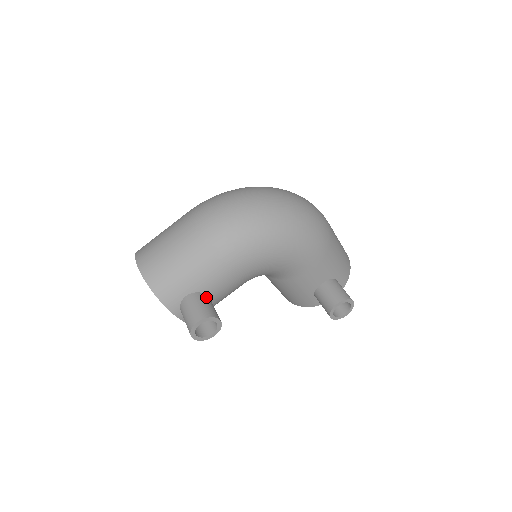
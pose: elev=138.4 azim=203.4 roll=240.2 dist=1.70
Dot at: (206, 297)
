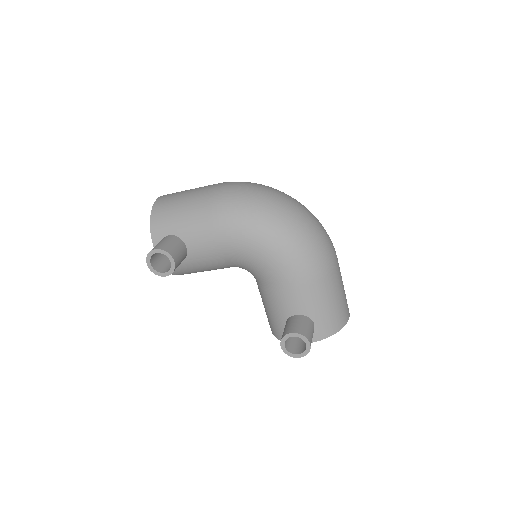
Dot at: (182, 245)
